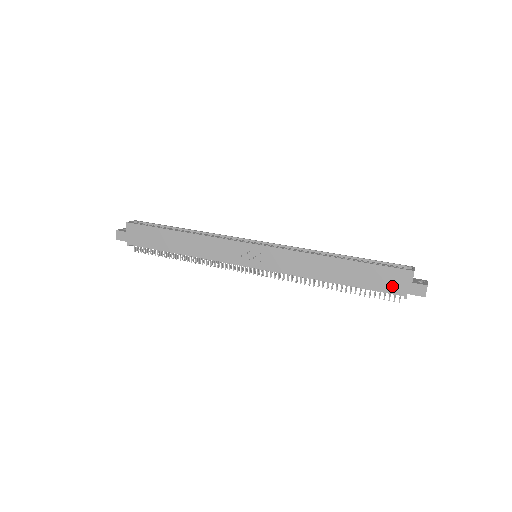
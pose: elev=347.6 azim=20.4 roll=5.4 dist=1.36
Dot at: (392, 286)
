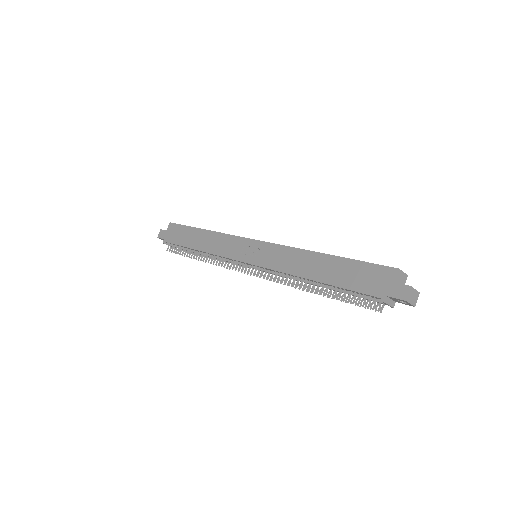
Dot at: (371, 286)
